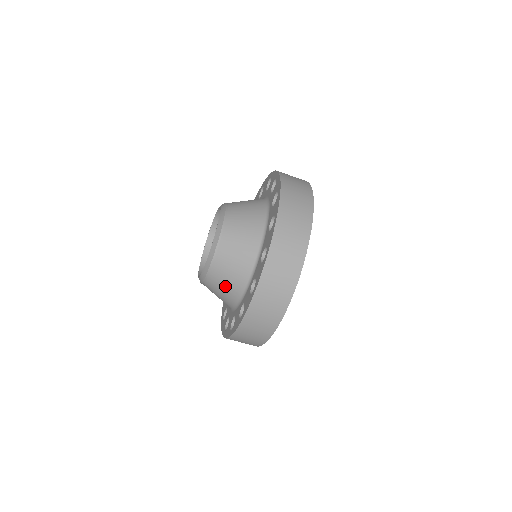
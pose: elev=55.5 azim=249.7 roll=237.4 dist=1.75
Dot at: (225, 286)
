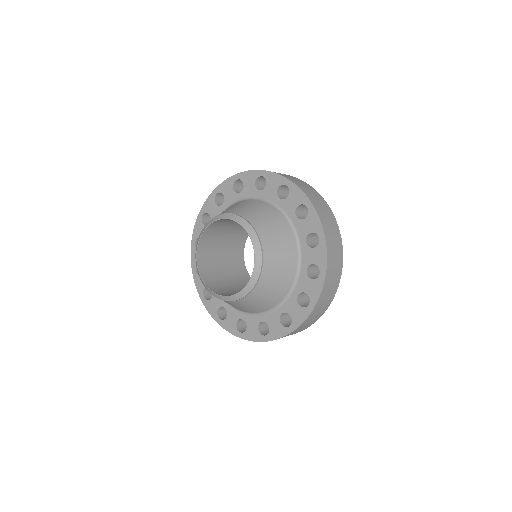
Dot at: (247, 307)
